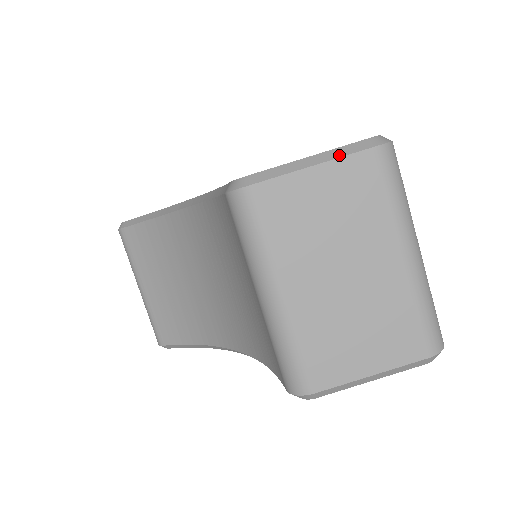
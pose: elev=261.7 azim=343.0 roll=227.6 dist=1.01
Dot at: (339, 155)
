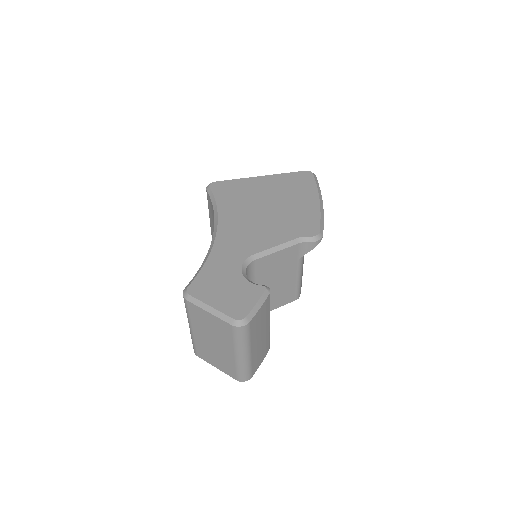
Dot at: (219, 317)
